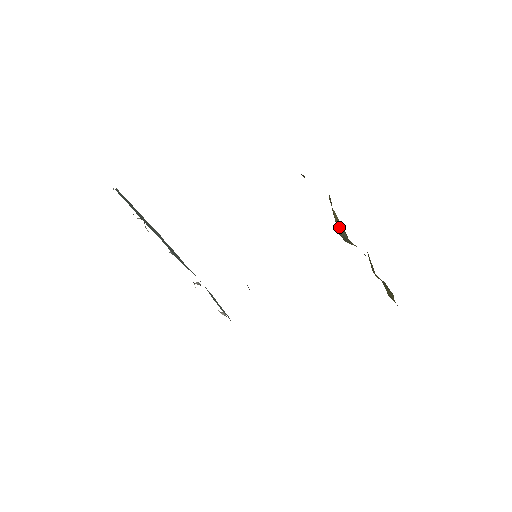
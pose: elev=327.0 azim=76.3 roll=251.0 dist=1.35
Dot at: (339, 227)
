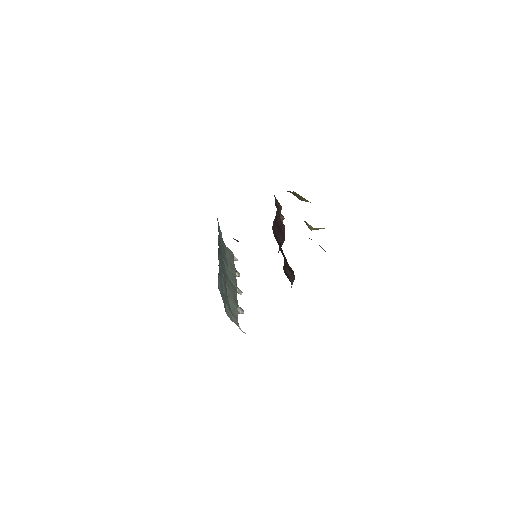
Dot at: occluded
